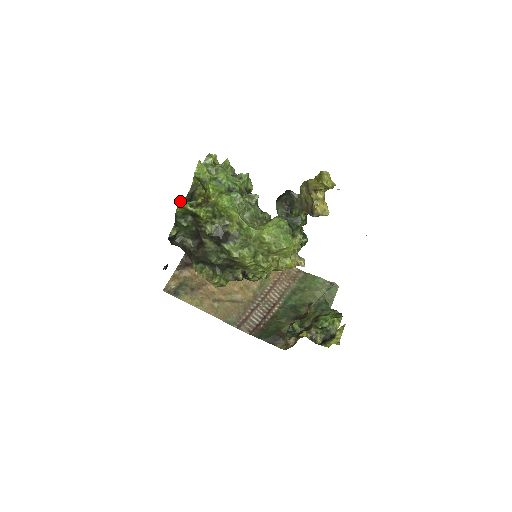
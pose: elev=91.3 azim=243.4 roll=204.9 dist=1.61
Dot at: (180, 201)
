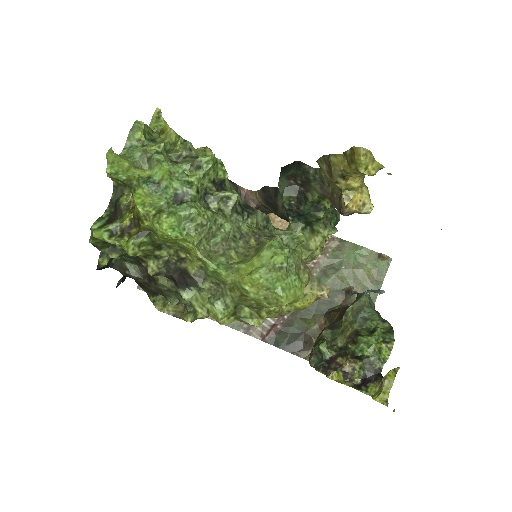
Dot at: (91, 227)
